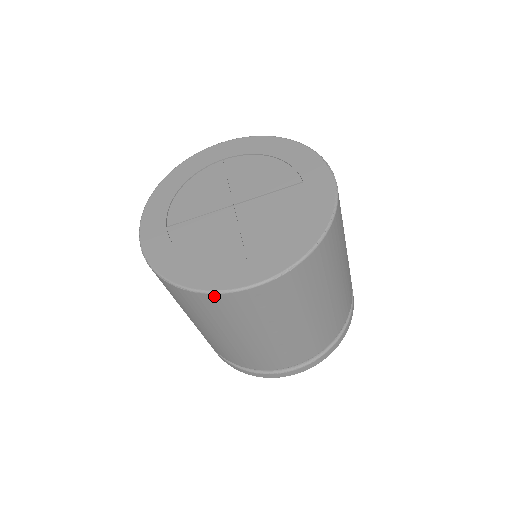
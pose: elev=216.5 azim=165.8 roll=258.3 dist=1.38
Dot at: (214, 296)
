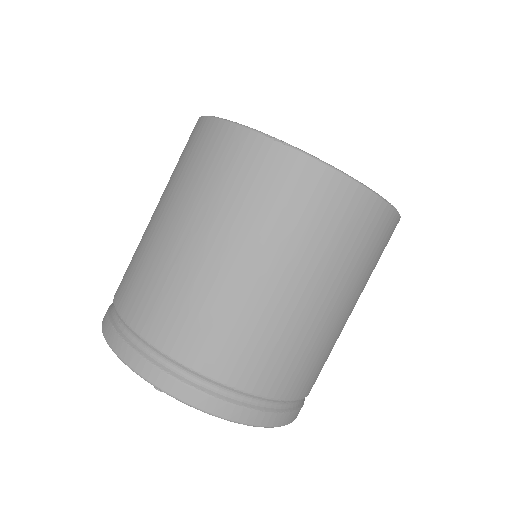
Dot at: (211, 123)
